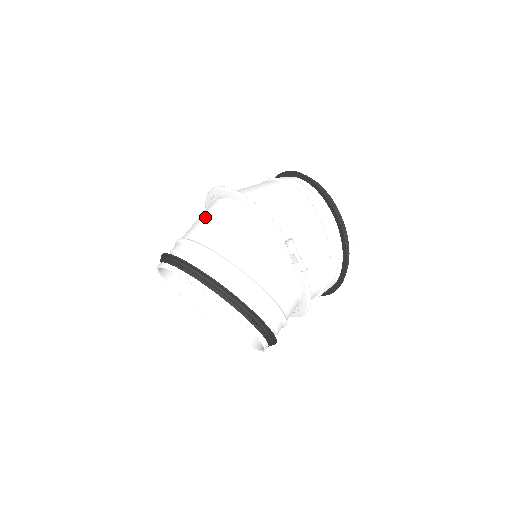
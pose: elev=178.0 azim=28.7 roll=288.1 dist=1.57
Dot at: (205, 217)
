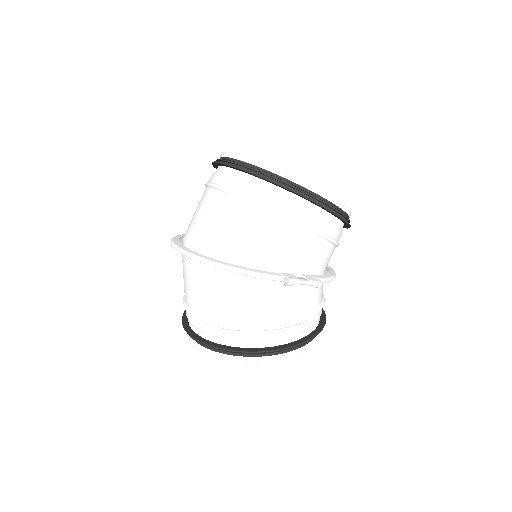
Dot at: (192, 284)
